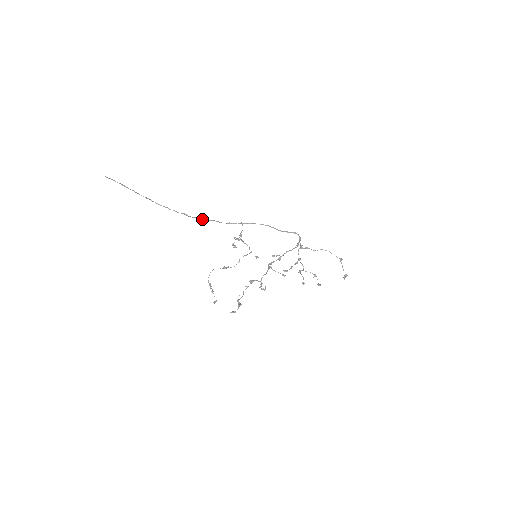
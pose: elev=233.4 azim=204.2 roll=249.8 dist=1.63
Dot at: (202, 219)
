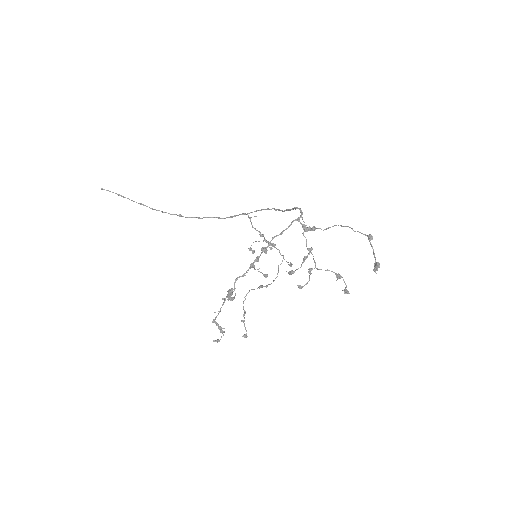
Dot at: (198, 218)
